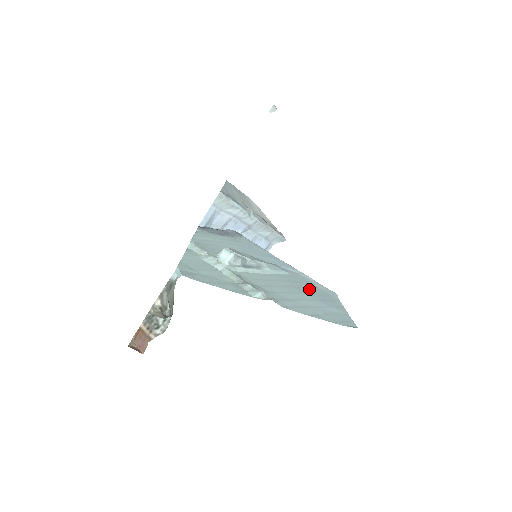
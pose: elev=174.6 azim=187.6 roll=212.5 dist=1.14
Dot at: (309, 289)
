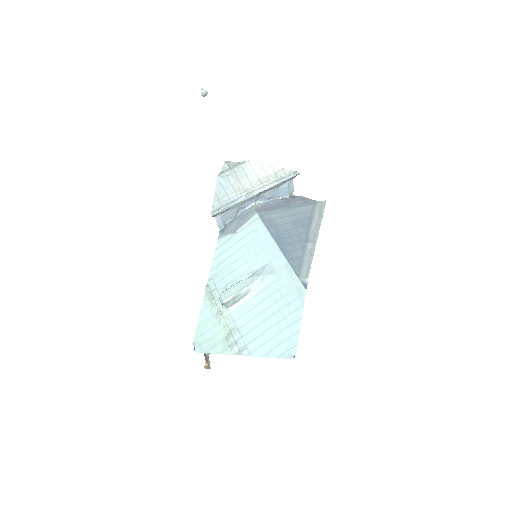
Dot at: (282, 300)
